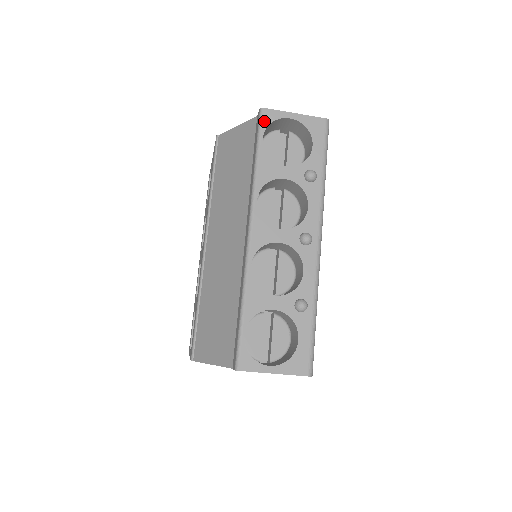
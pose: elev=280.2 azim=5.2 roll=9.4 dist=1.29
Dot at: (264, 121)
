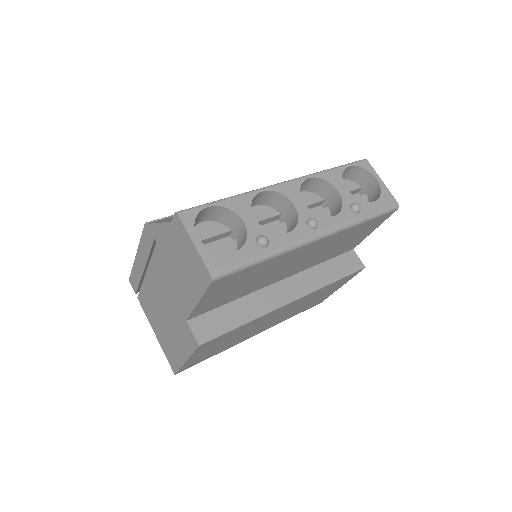
Dot at: (360, 163)
